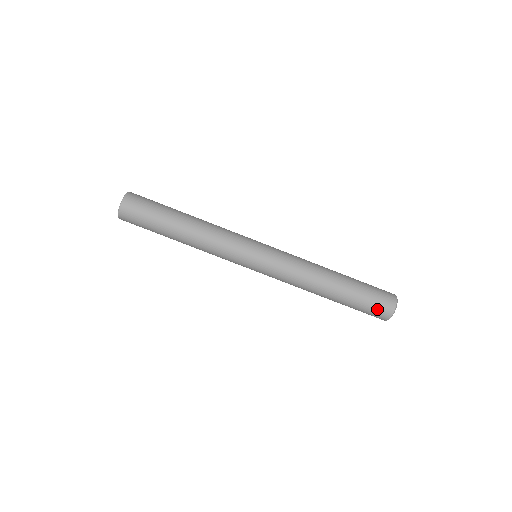
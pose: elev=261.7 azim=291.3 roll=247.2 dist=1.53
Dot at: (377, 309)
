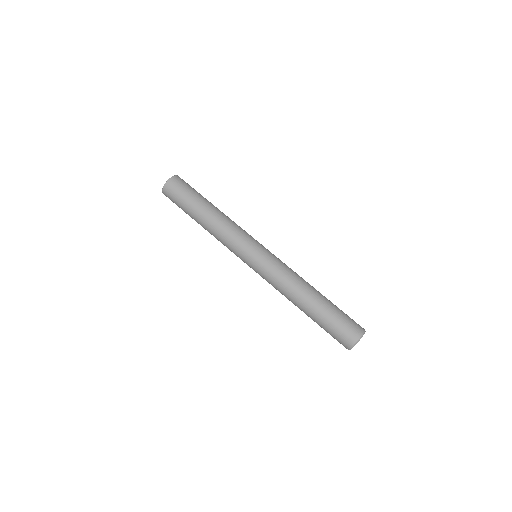
Dot at: (338, 338)
